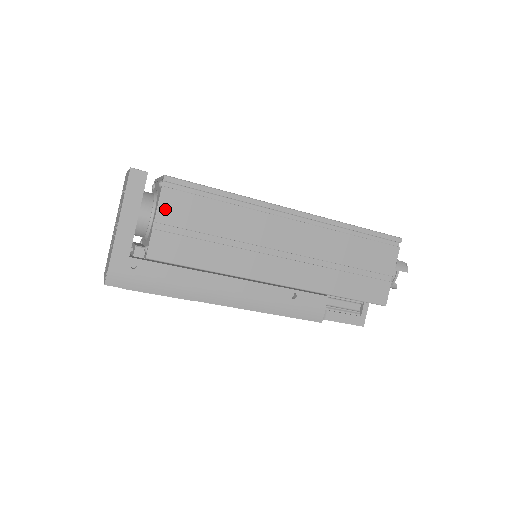
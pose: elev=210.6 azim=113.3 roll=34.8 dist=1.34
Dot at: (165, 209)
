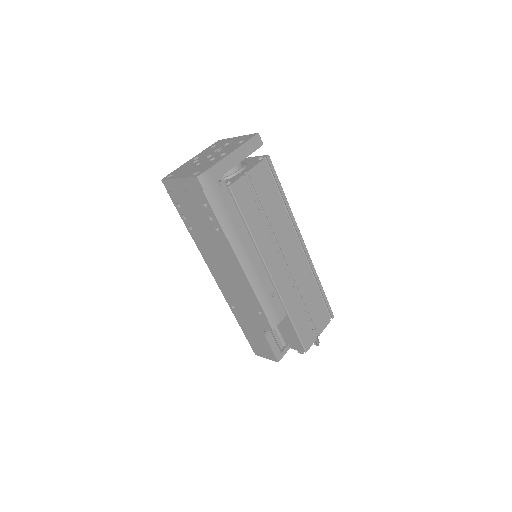
Dot at: (257, 172)
